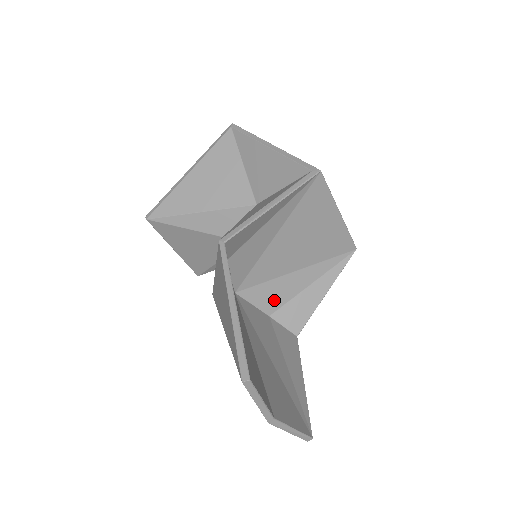
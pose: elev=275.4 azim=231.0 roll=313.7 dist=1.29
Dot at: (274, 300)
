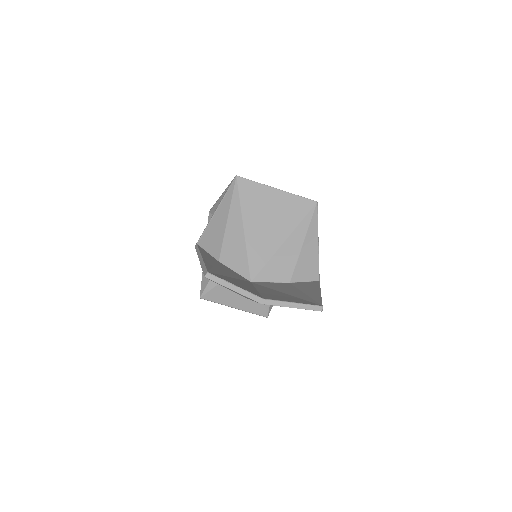
Dot at: (284, 270)
